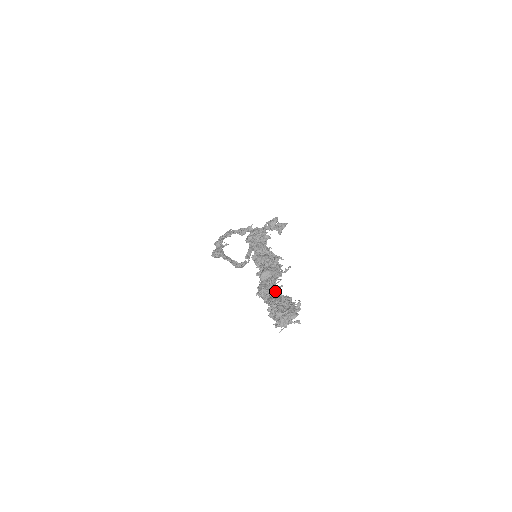
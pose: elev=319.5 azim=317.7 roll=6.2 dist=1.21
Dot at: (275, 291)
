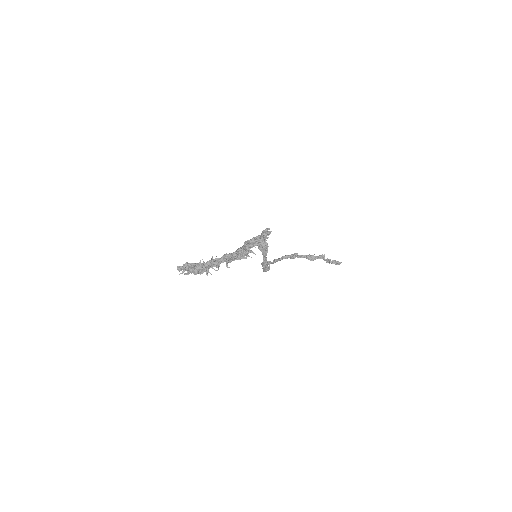
Dot at: (210, 261)
